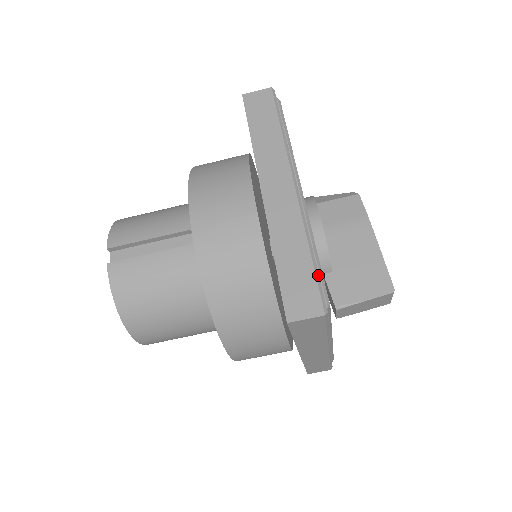
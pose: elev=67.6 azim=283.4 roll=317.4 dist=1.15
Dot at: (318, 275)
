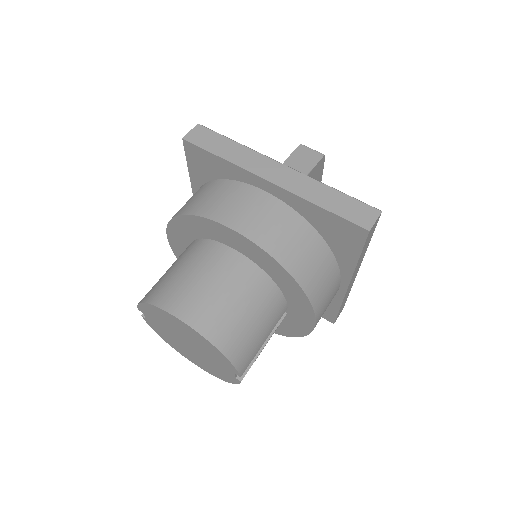
Dot at: occluded
